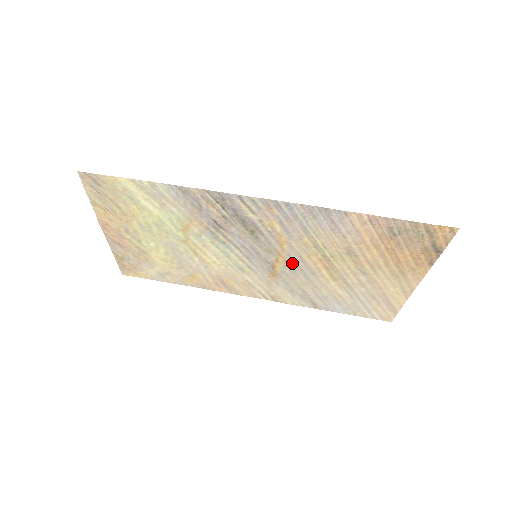
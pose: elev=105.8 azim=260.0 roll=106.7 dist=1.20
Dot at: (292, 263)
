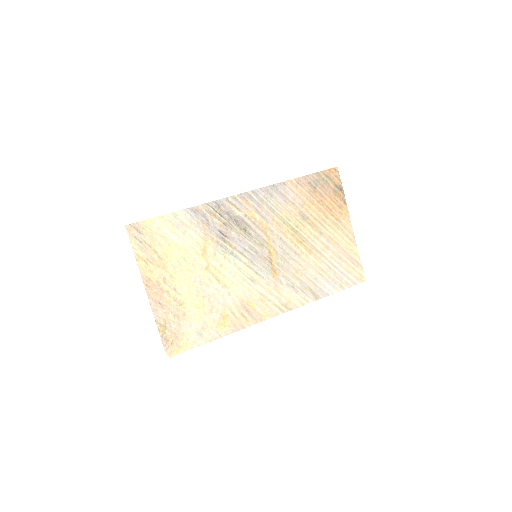
Dot at: (279, 250)
